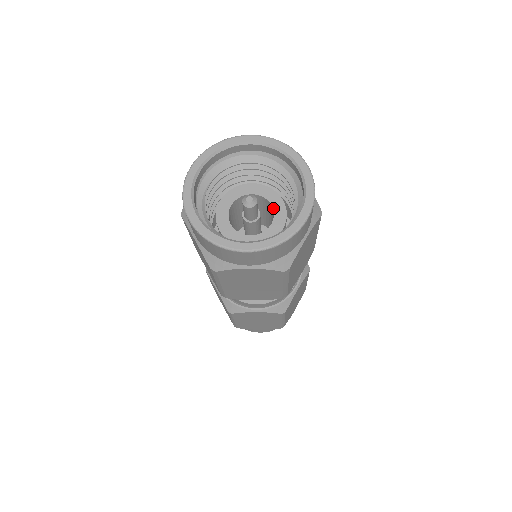
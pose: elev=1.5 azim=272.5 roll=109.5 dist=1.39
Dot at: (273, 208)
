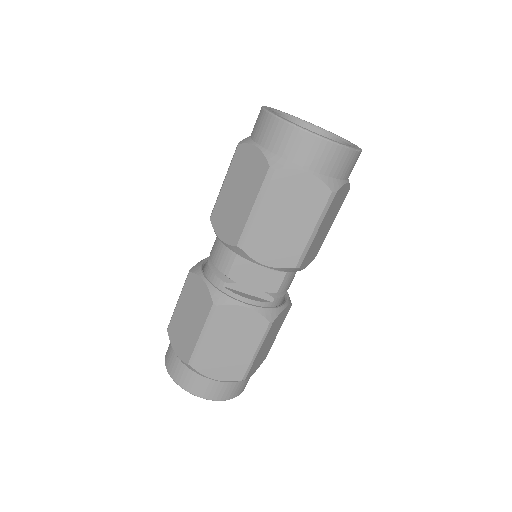
Dot at: occluded
